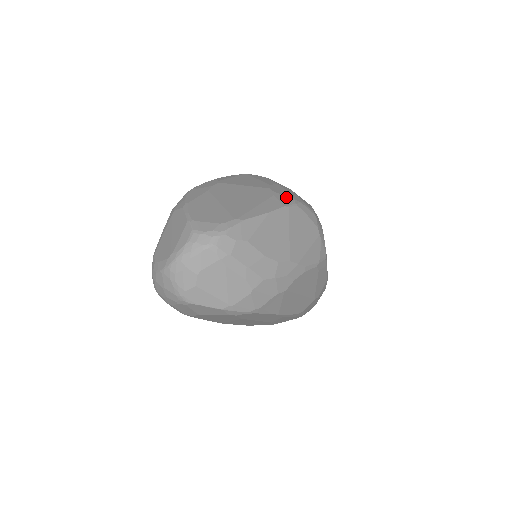
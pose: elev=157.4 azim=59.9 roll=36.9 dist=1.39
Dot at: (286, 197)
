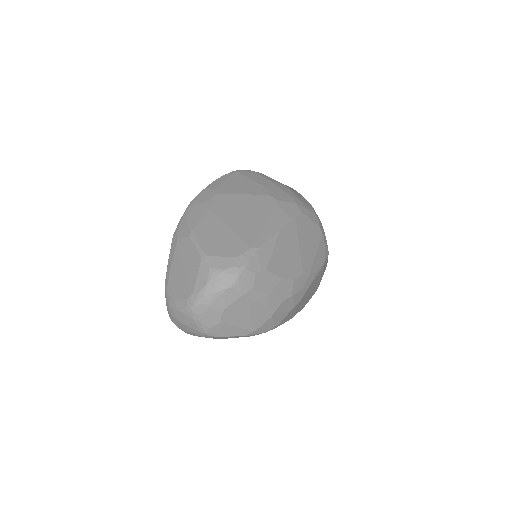
Dot at: (289, 204)
